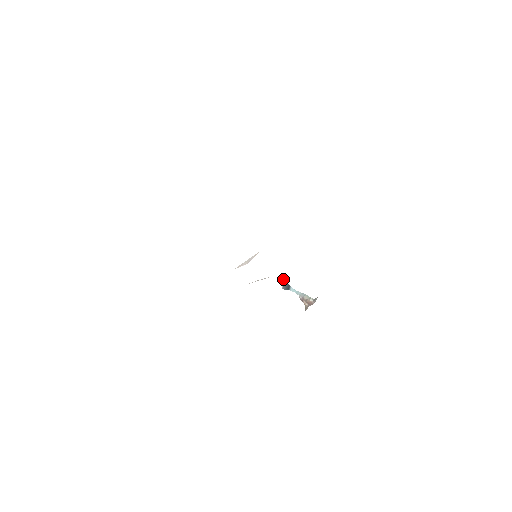
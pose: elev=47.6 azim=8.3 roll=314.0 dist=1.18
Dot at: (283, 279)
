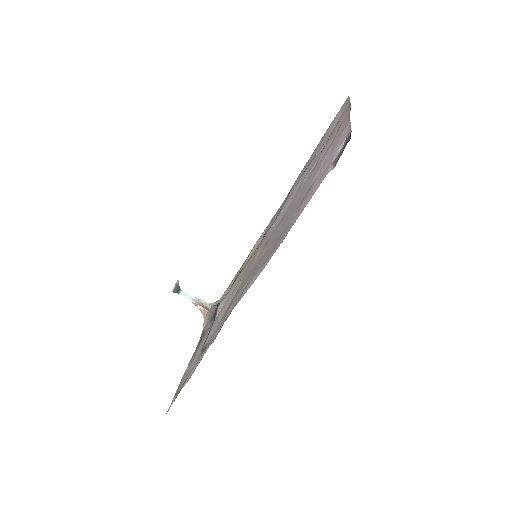
Dot at: (176, 282)
